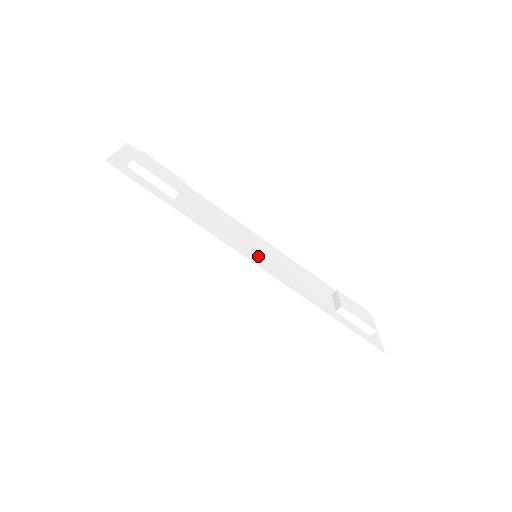
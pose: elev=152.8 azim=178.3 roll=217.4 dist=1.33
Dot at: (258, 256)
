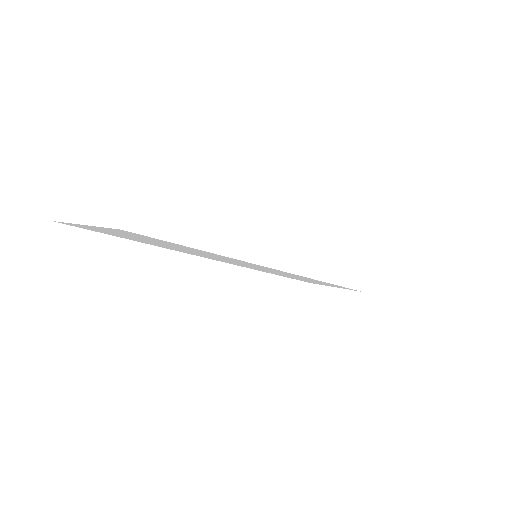
Dot at: occluded
